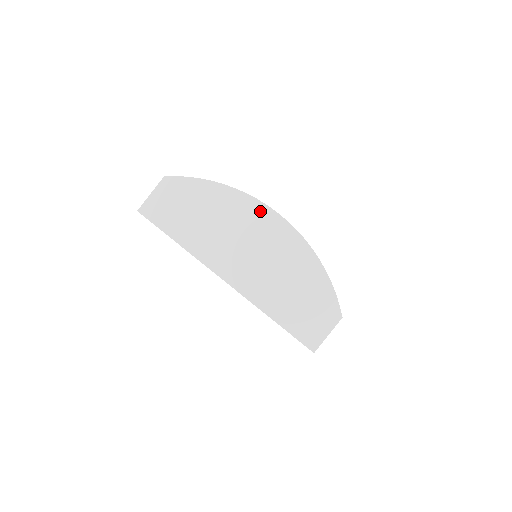
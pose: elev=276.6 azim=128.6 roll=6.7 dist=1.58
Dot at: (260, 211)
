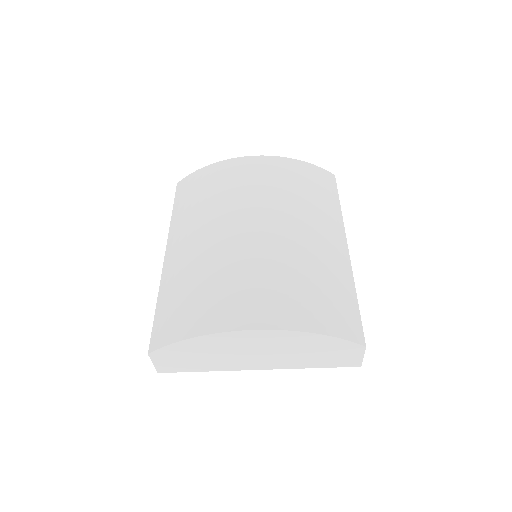
Dot at: (239, 336)
